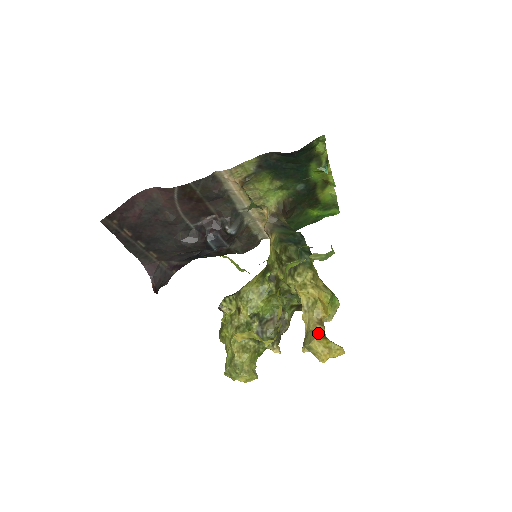
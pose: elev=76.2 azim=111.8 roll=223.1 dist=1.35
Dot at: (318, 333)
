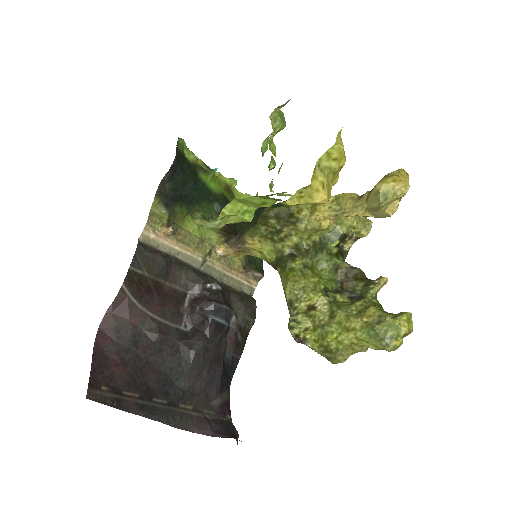
Dot at: (371, 190)
